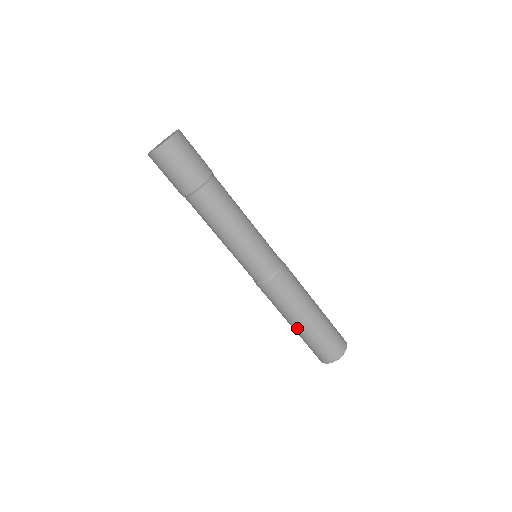
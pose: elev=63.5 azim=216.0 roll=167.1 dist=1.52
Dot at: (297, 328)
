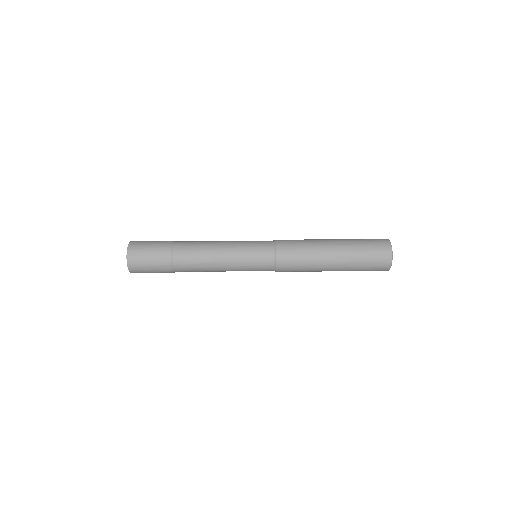
Dot at: occluded
